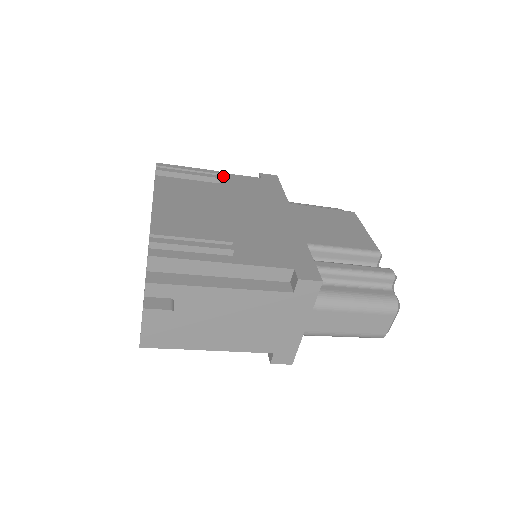
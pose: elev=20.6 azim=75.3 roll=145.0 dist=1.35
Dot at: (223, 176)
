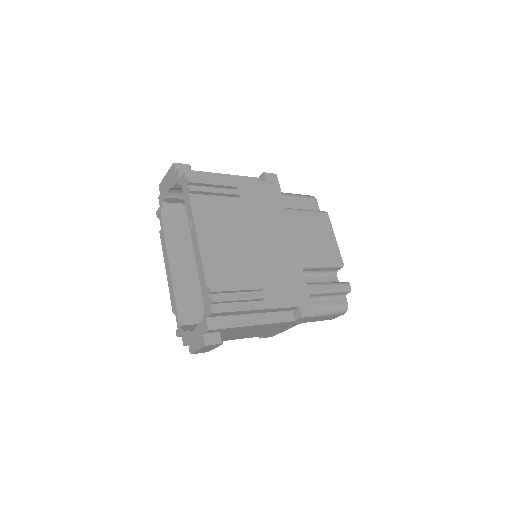
Dot at: (238, 184)
